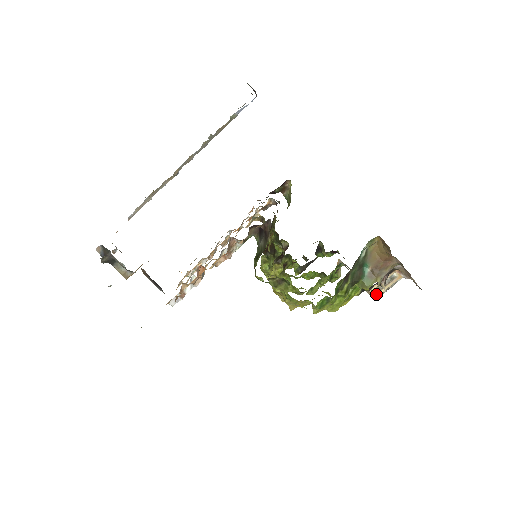
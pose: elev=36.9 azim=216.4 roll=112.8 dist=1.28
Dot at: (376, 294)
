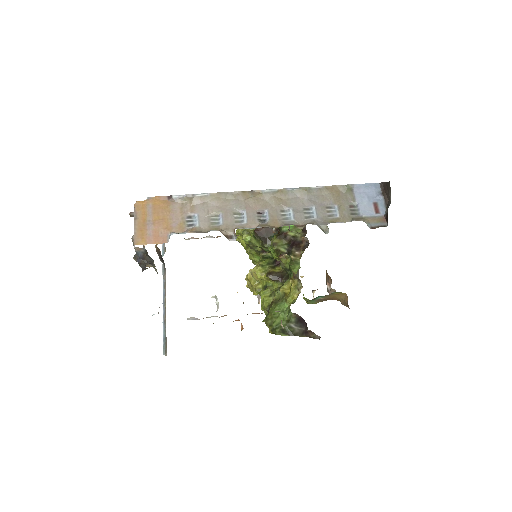
Dot at: occluded
